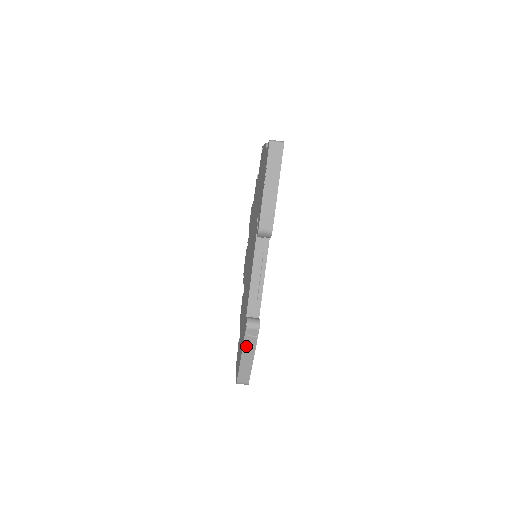
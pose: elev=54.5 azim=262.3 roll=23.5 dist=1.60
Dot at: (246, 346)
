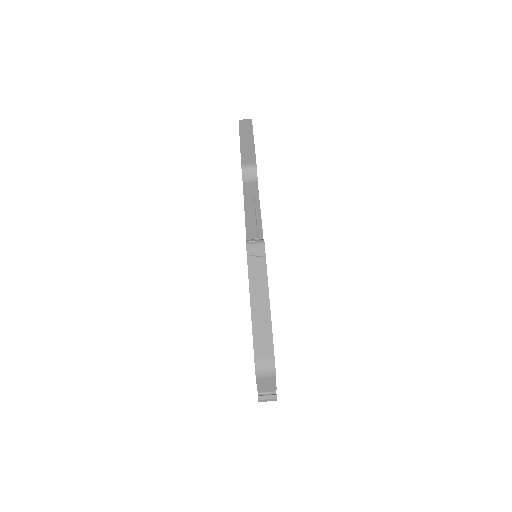
Dot at: (253, 277)
